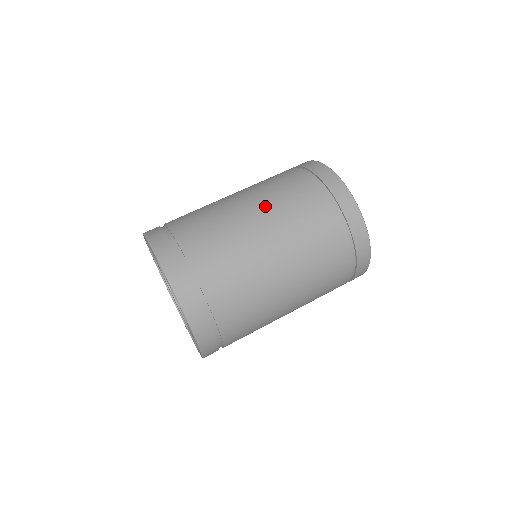
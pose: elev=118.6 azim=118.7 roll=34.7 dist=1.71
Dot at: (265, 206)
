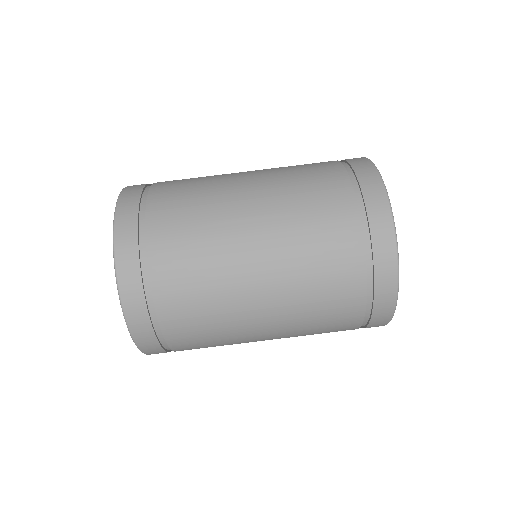
Dot at: (265, 171)
